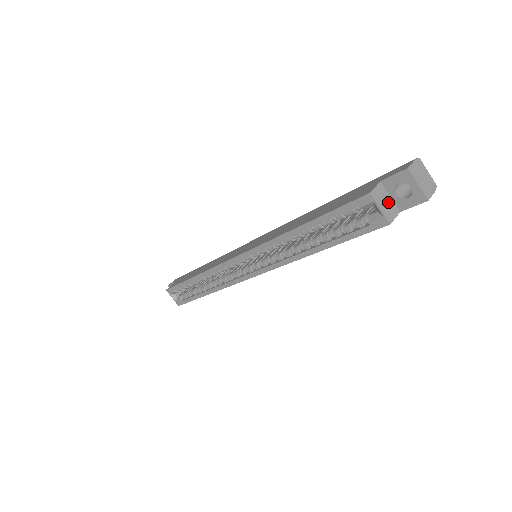
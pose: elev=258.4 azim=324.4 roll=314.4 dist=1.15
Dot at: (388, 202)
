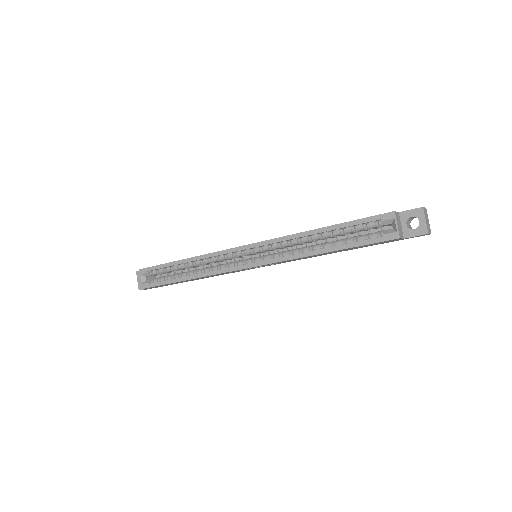
Dot at: (400, 226)
